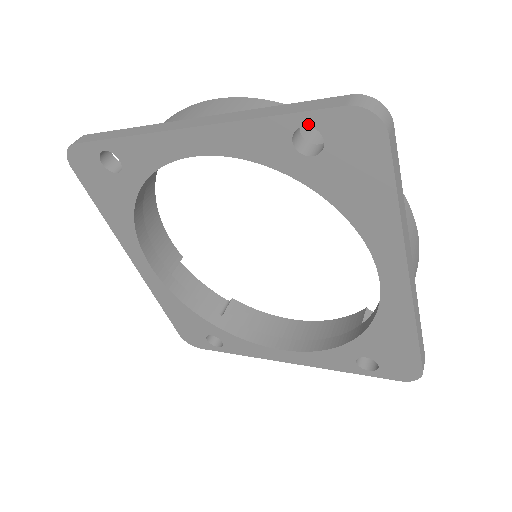
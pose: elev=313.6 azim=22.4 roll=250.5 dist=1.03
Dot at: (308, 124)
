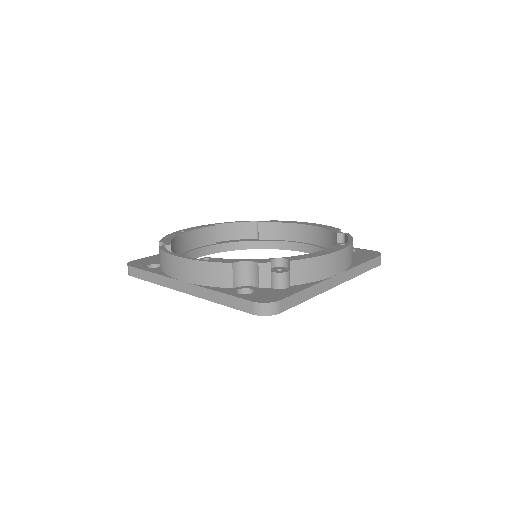
Dot at: occluded
